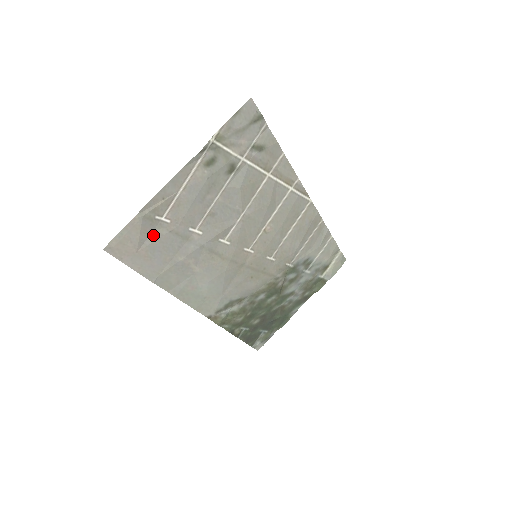
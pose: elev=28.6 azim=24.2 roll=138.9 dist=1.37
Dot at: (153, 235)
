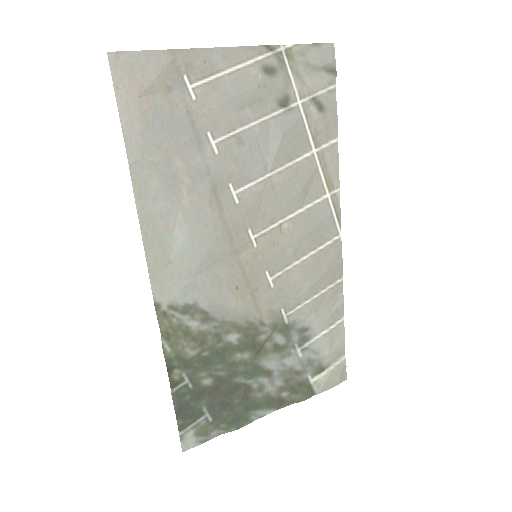
Dot at: (168, 97)
